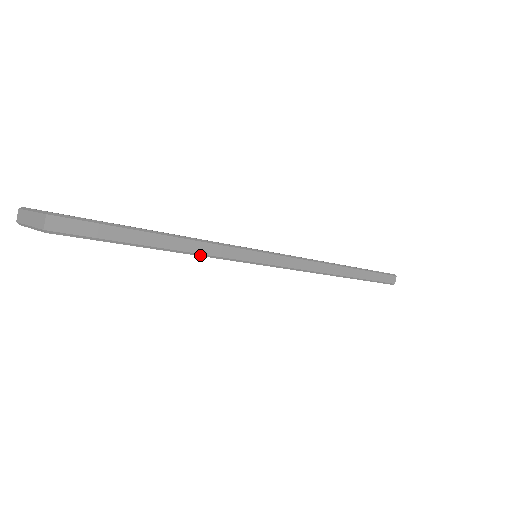
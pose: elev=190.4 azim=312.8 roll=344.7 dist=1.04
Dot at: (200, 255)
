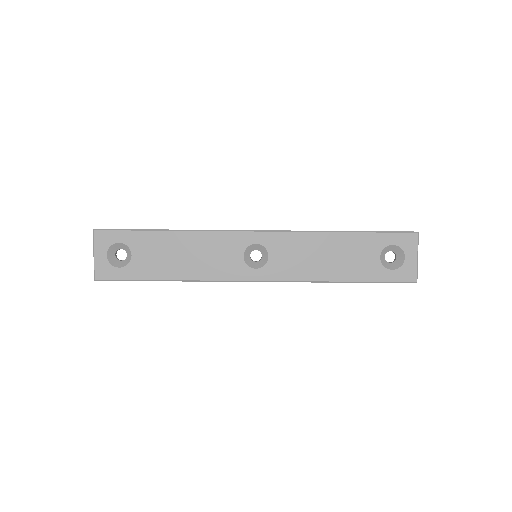
Dot at: (187, 231)
